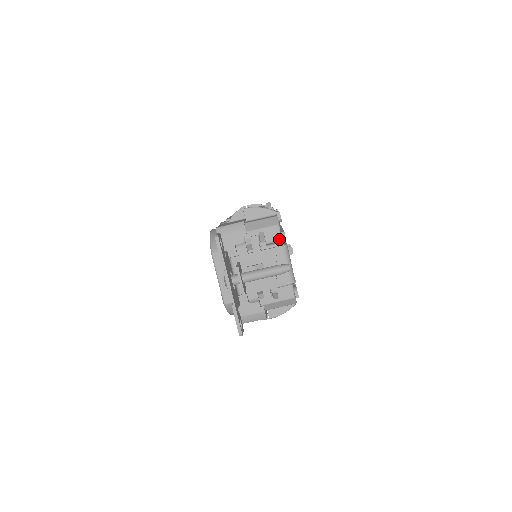
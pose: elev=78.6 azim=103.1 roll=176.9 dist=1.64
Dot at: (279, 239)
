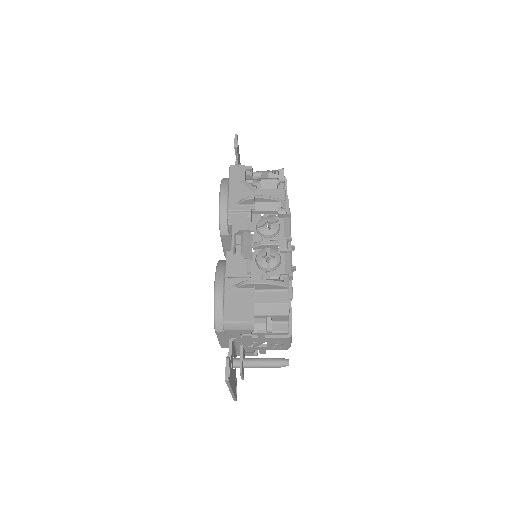
Dot at: (286, 321)
